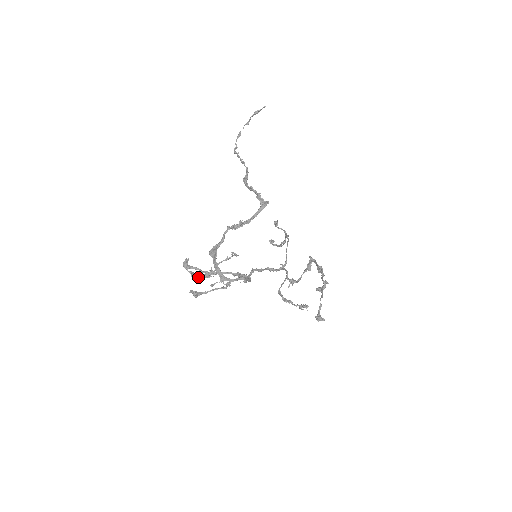
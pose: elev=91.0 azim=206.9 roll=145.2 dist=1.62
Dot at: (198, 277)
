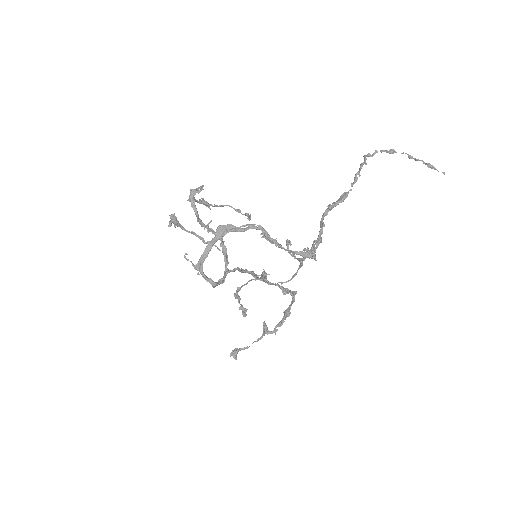
Dot at: occluded
